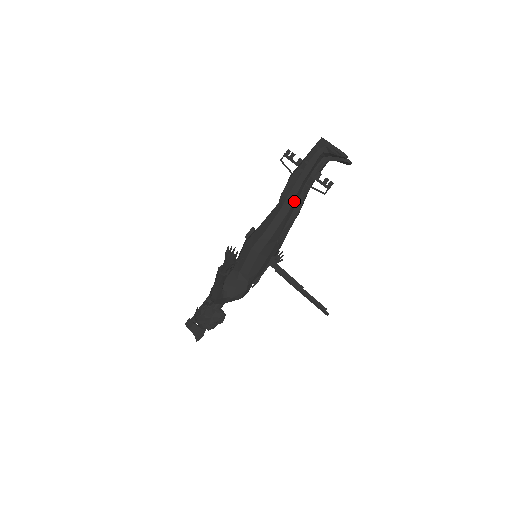
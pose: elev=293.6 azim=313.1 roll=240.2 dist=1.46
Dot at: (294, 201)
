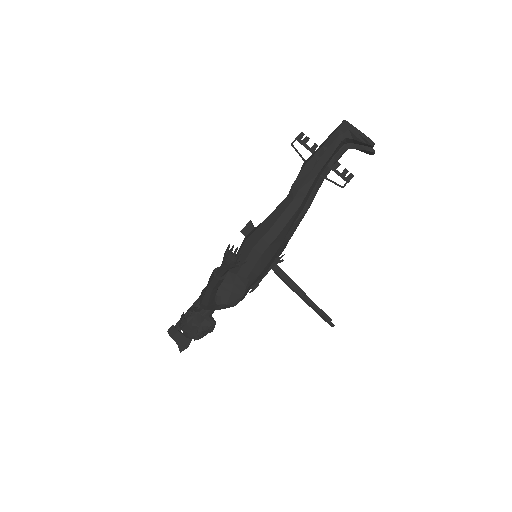
Dot at: (307, 194)
